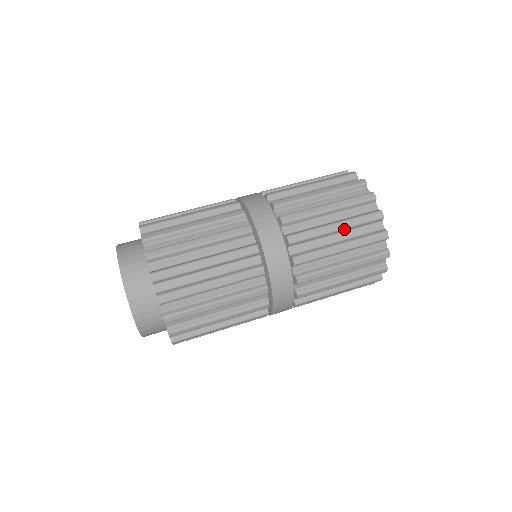
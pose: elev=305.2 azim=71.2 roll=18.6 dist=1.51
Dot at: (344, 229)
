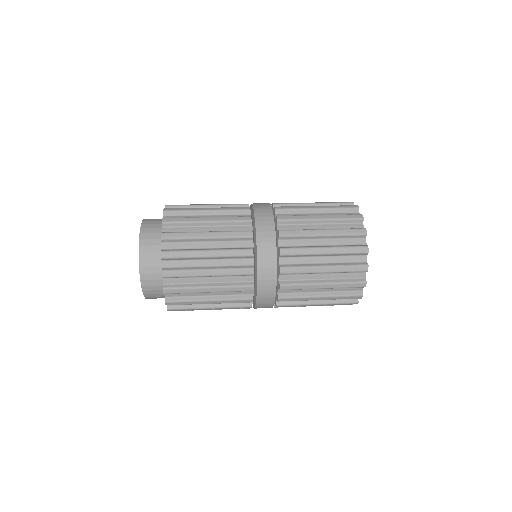
Dot at: (330, 236)
